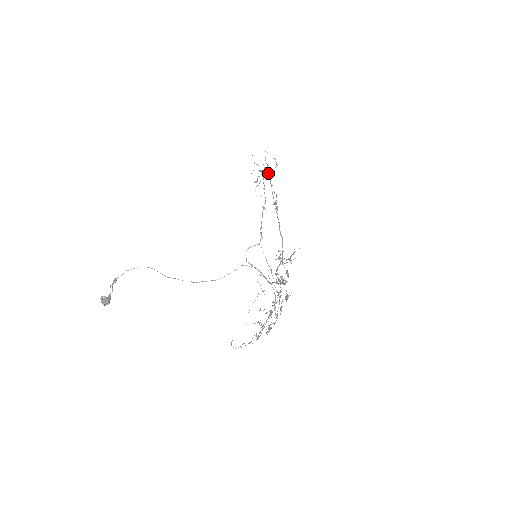
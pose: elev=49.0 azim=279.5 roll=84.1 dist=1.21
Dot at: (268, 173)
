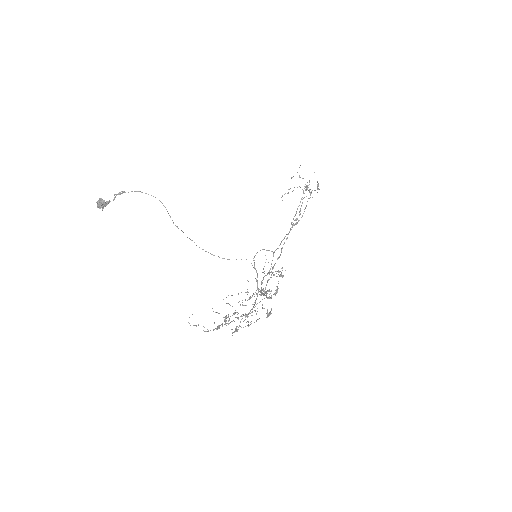
Dot at: occluded
